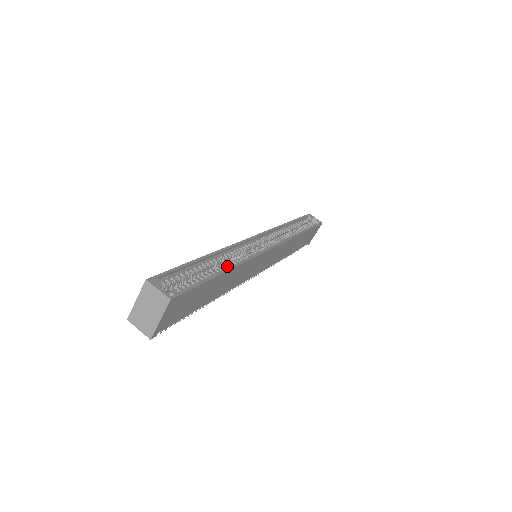
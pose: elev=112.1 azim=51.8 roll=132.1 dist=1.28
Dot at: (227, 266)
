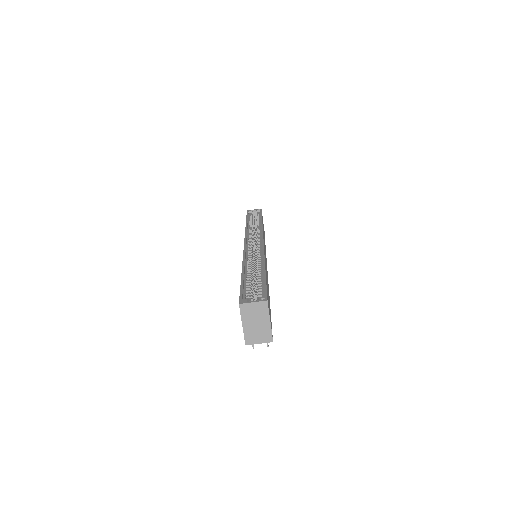
Dot at: (259, 267)
